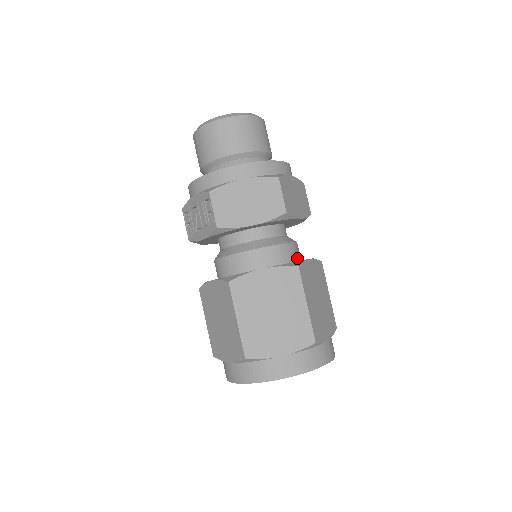
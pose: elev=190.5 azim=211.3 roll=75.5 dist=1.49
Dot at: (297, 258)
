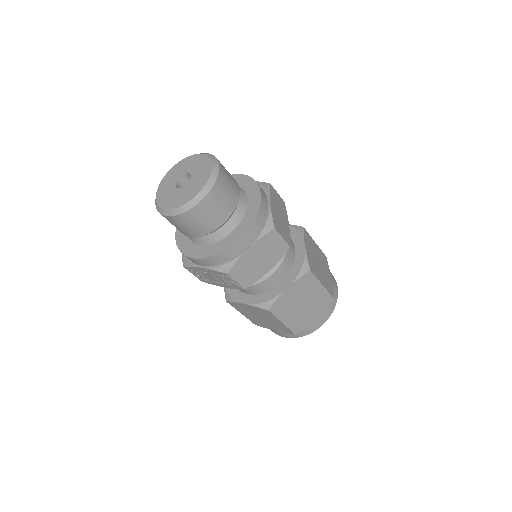
Dot at: (294, 248)
